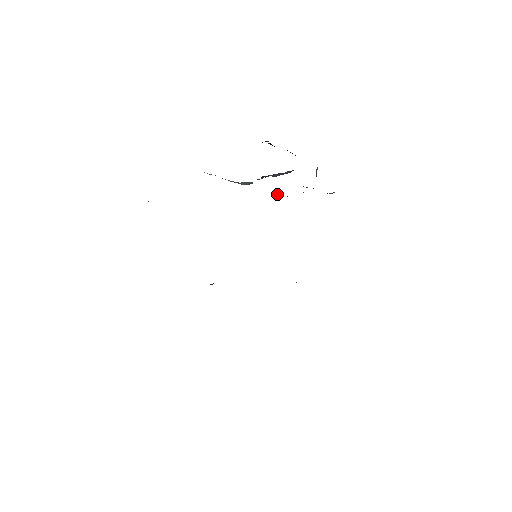
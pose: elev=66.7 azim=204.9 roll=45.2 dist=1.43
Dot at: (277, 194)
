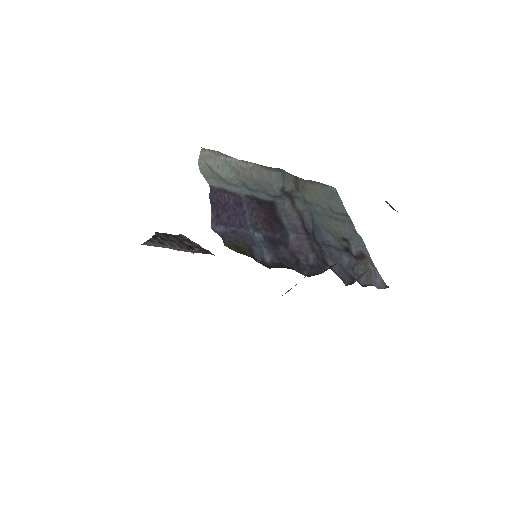
Dot at: (335, 189)
